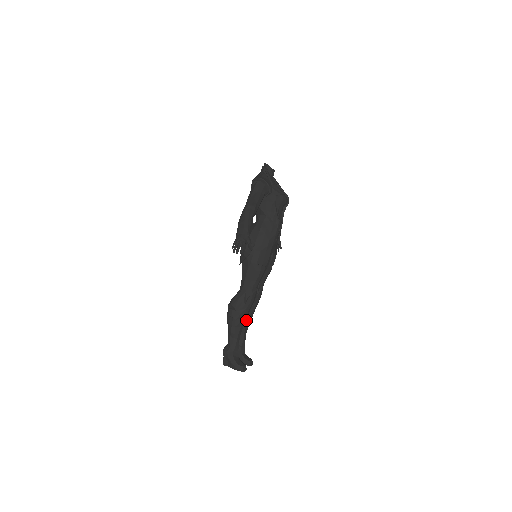
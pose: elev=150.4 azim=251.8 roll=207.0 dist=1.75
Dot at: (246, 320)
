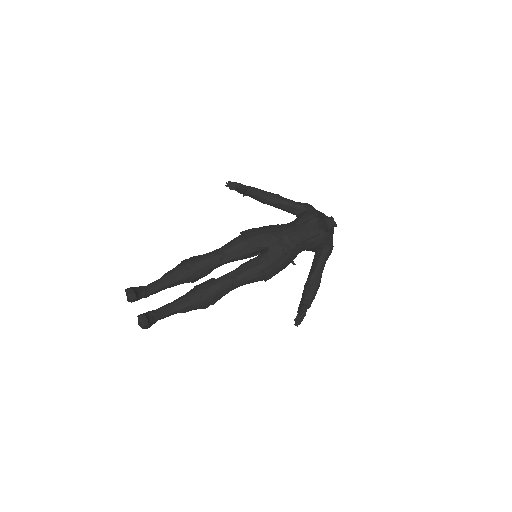
Dot at: (190, 293)
